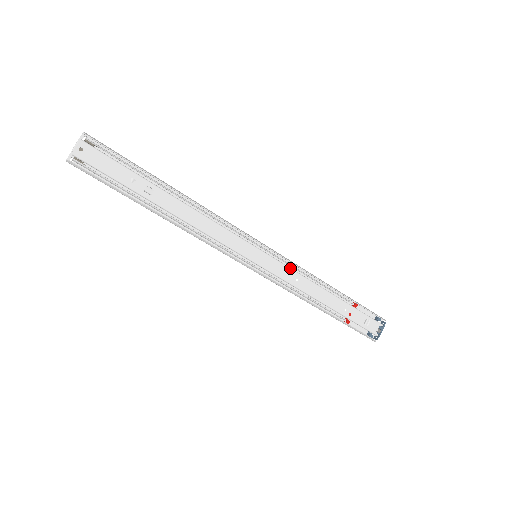
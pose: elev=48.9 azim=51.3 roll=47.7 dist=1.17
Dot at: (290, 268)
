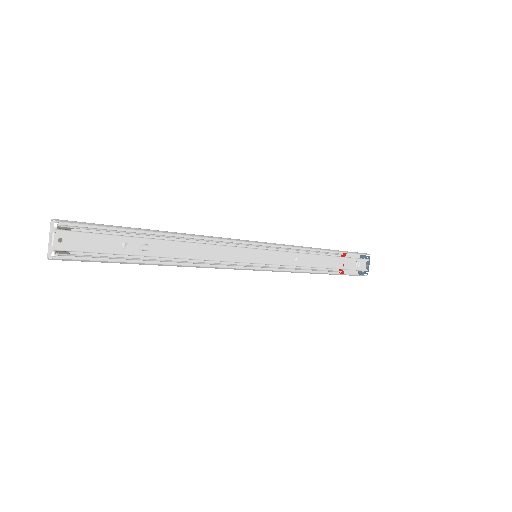
Dot at: (287, 252)
